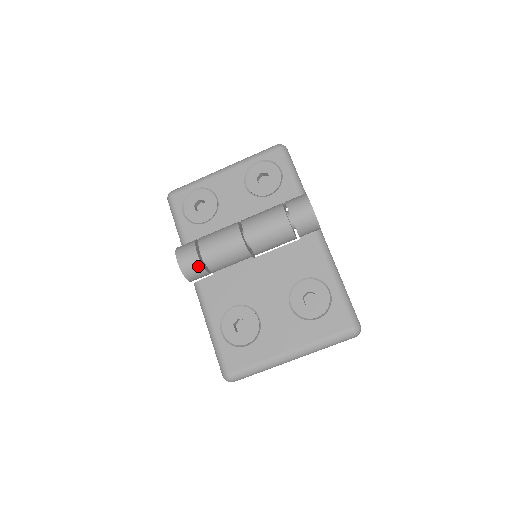
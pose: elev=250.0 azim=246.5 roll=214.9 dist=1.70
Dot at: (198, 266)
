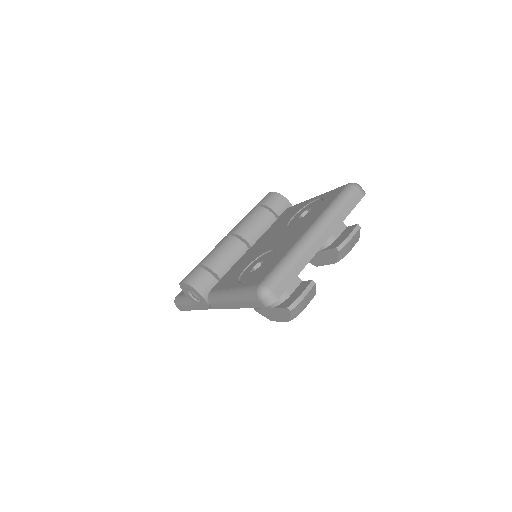
Dot at: (200, 272)
